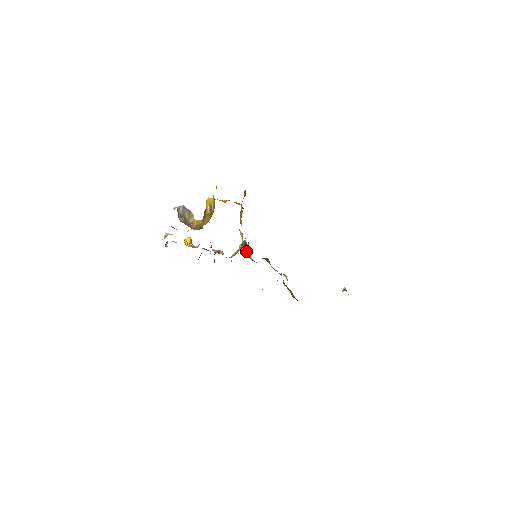
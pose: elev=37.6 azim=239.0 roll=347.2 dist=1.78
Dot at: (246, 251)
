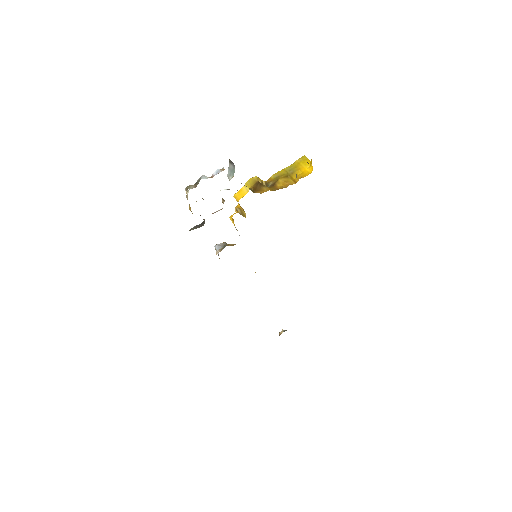
Dot at: occluded
